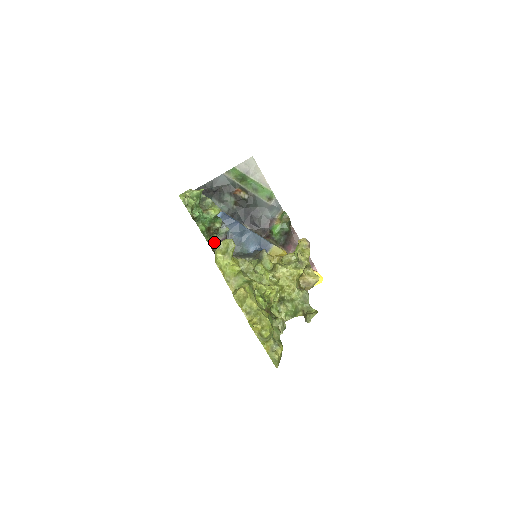
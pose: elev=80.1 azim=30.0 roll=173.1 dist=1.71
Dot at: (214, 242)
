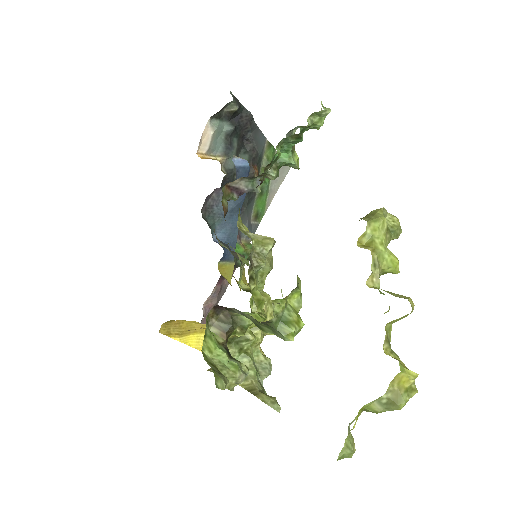
Dot at: occluded
